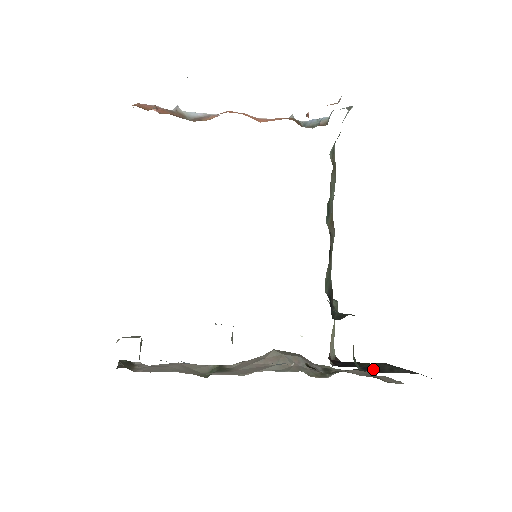
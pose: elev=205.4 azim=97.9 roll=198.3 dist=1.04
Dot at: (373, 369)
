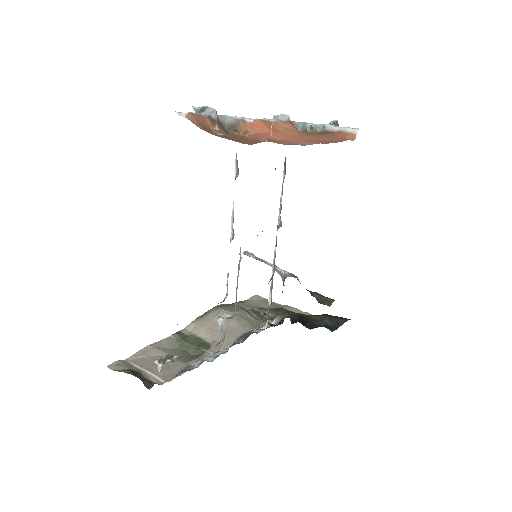
Dot at: (332, 327)
